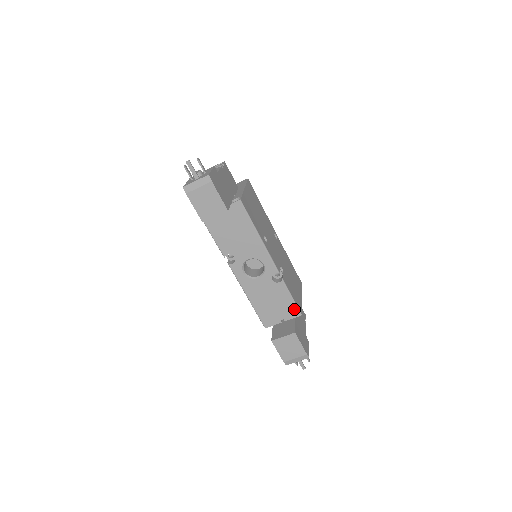
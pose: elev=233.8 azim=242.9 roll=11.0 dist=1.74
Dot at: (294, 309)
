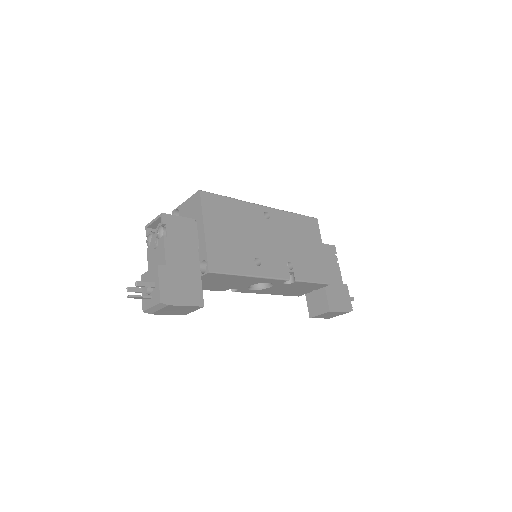
Dot at: (320, 285)
